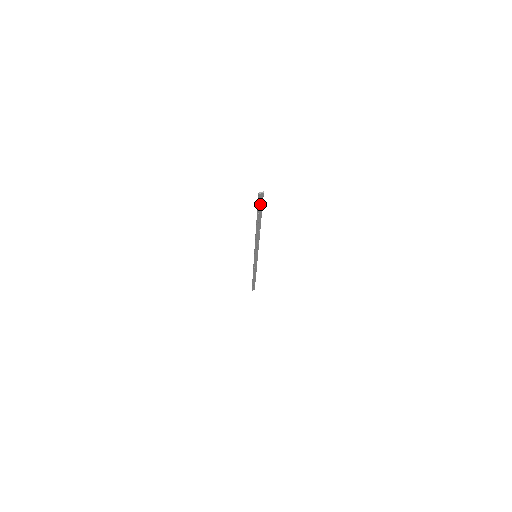
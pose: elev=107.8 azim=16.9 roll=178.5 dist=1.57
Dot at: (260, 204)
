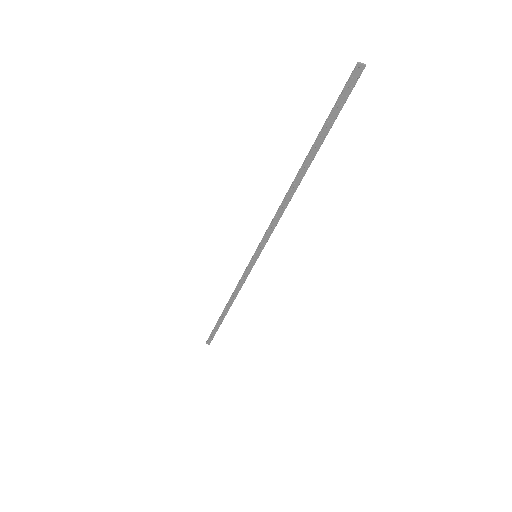
Dot at: (341, 101)
